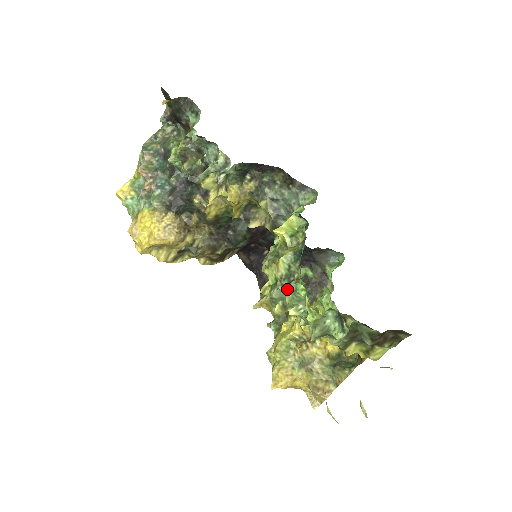
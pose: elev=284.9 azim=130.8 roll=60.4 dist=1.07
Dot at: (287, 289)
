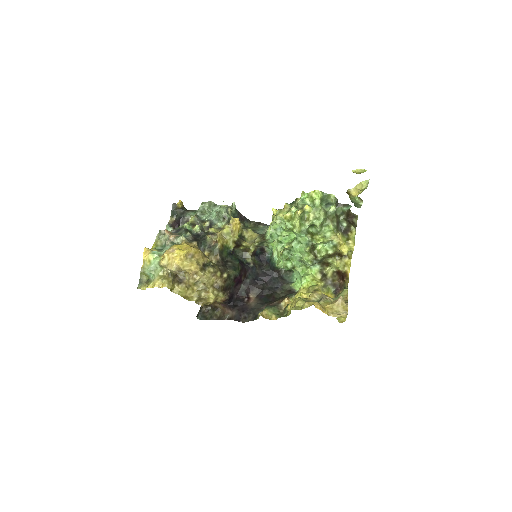
Dot at: occluded
